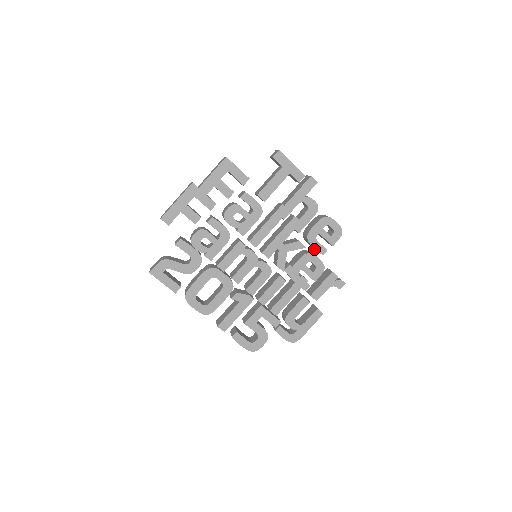
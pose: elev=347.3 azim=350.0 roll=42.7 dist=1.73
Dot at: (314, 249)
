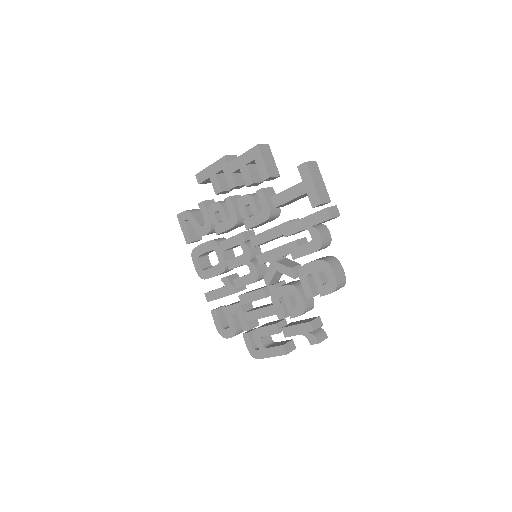
Dot at: occluded
